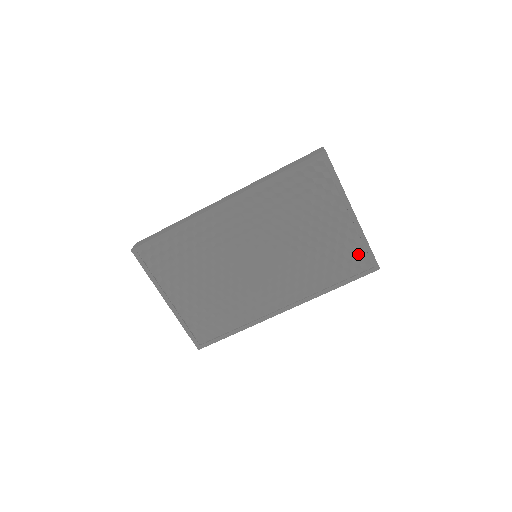
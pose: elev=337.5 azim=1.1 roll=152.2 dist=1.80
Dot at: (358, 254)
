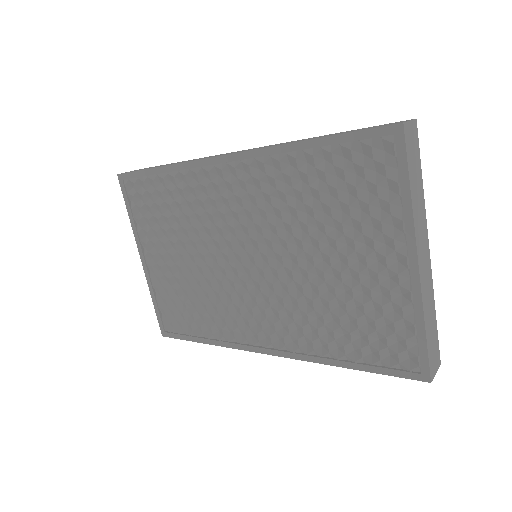
Dot at: (401, 336)
